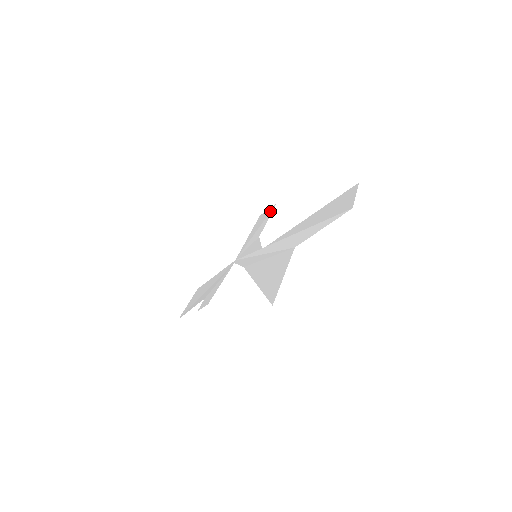
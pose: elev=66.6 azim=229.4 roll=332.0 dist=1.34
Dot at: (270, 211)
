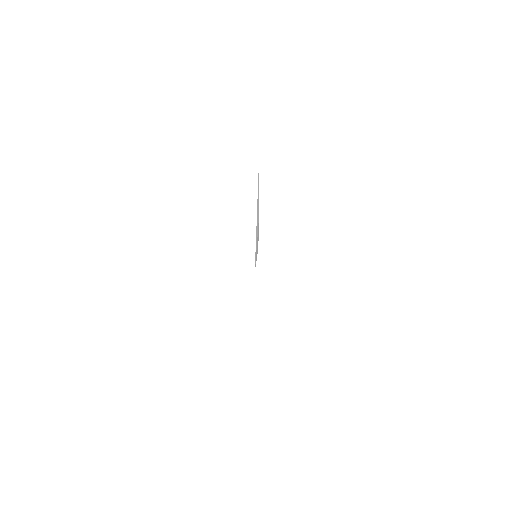
Dot at: occluded
